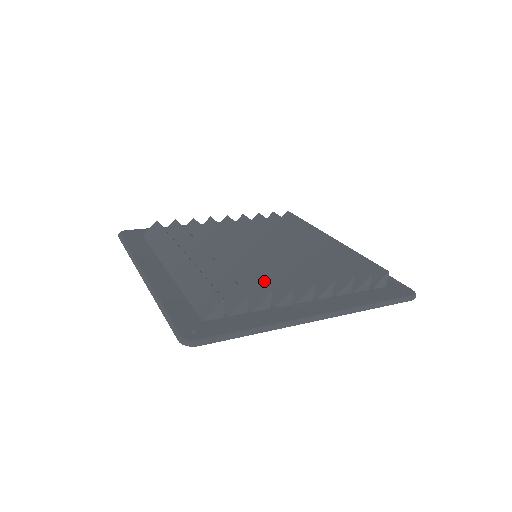
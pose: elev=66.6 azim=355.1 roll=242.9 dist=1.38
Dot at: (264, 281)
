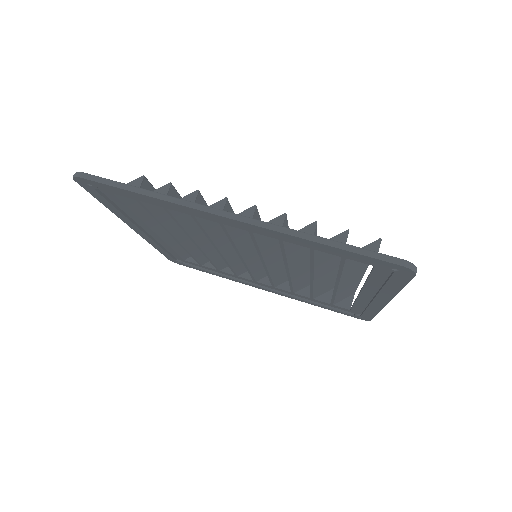
Dot at: occluded
